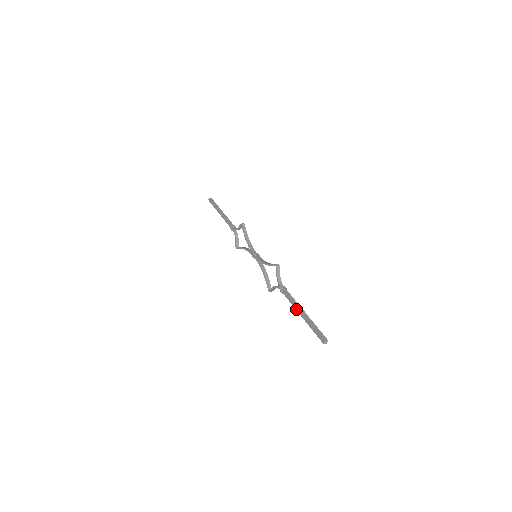
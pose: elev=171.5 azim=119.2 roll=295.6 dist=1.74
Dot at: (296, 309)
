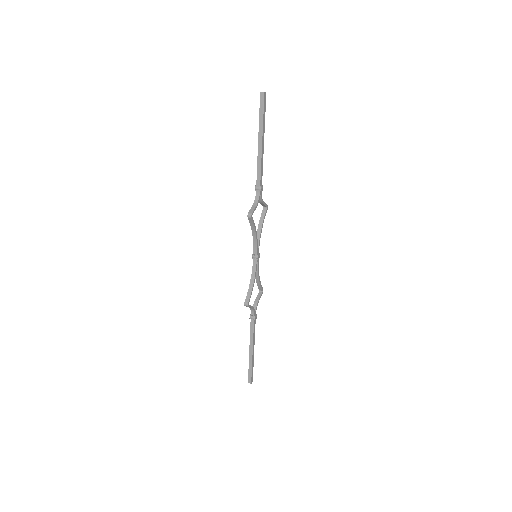
Dot at: (250, 341)
